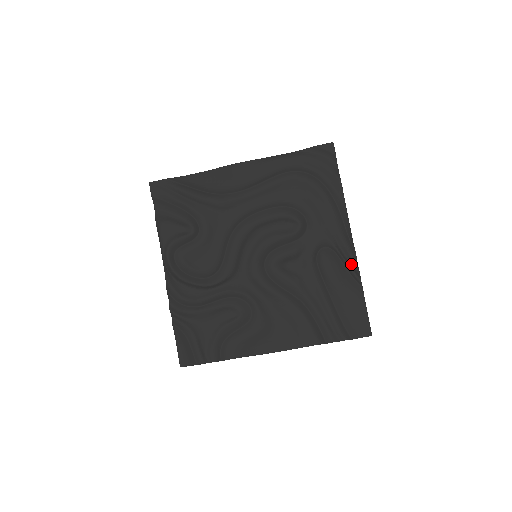
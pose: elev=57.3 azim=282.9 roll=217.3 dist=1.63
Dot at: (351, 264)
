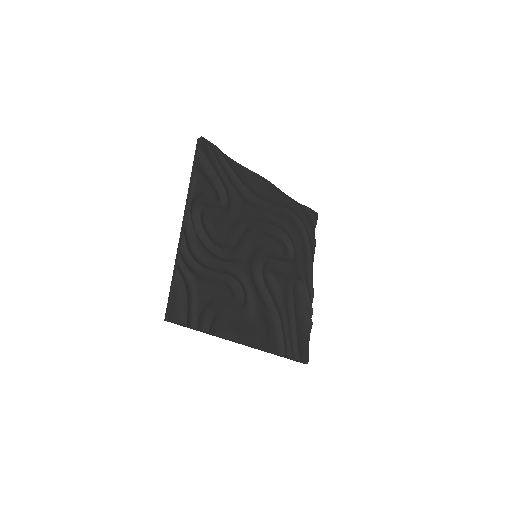
Dot at: (310, 302)
